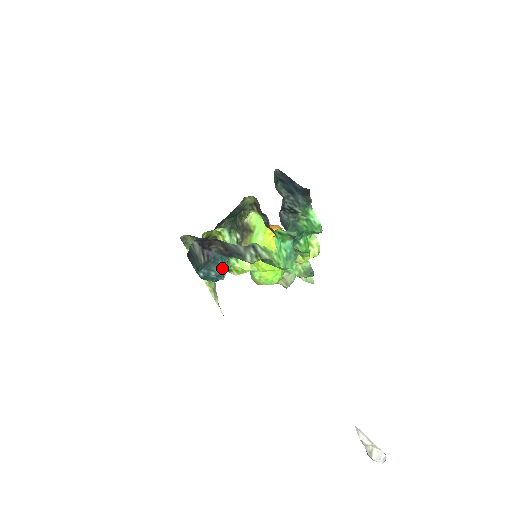
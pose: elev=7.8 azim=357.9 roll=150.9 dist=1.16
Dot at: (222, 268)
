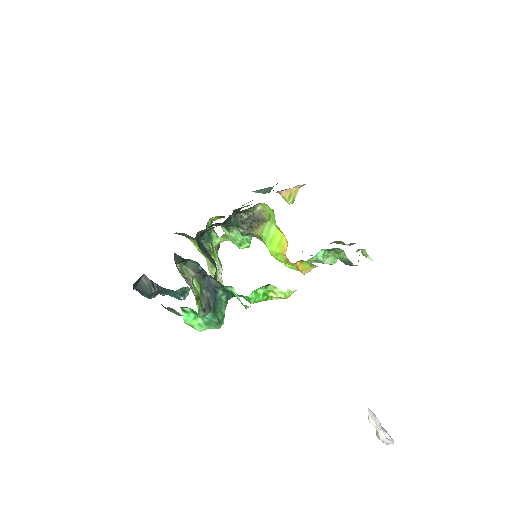
Dot at: (176, 295)
